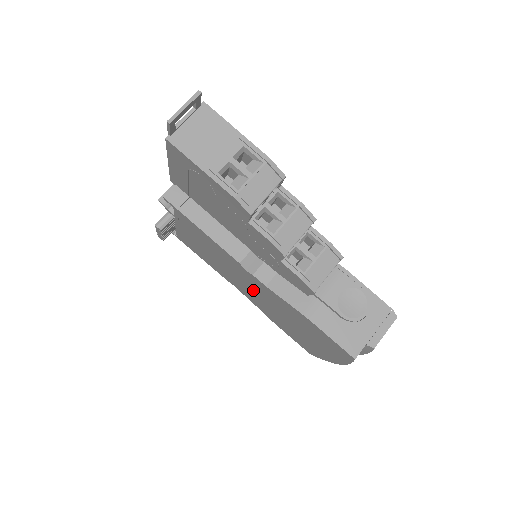
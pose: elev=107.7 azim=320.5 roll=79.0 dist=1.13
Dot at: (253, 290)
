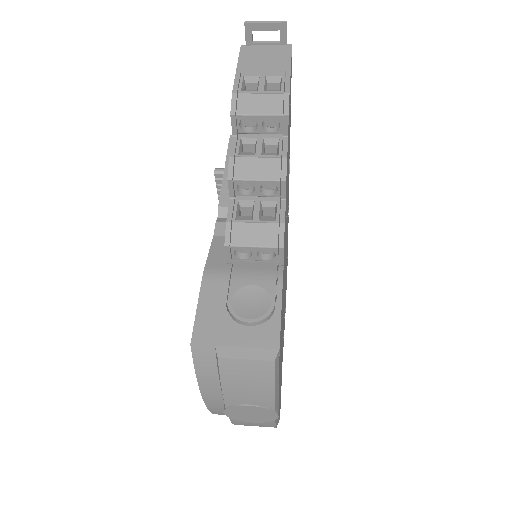
Dot at: occluded
